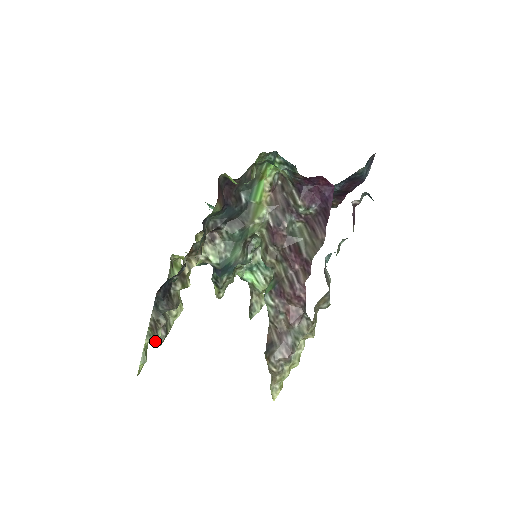
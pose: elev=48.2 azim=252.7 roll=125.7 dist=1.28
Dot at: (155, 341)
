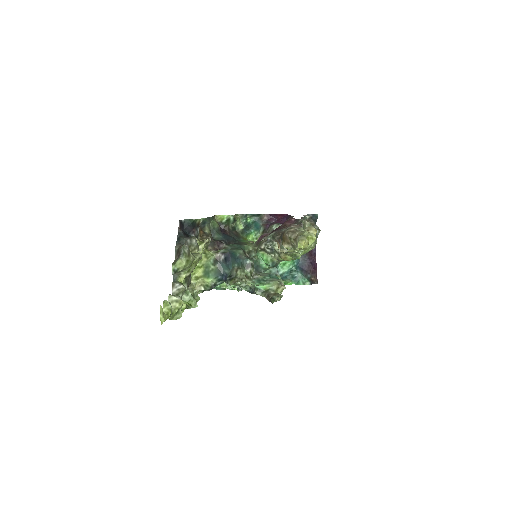
Dot at: (179, 258)
